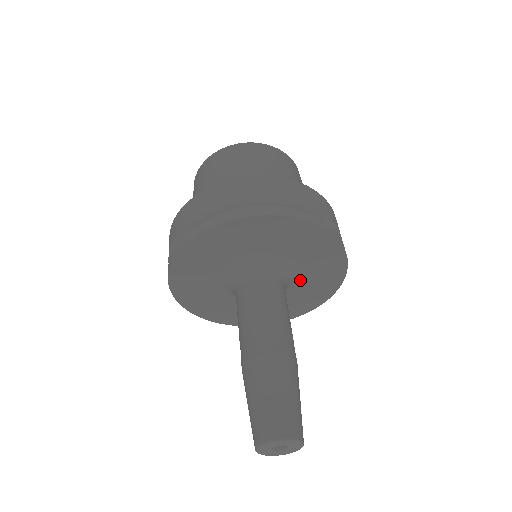
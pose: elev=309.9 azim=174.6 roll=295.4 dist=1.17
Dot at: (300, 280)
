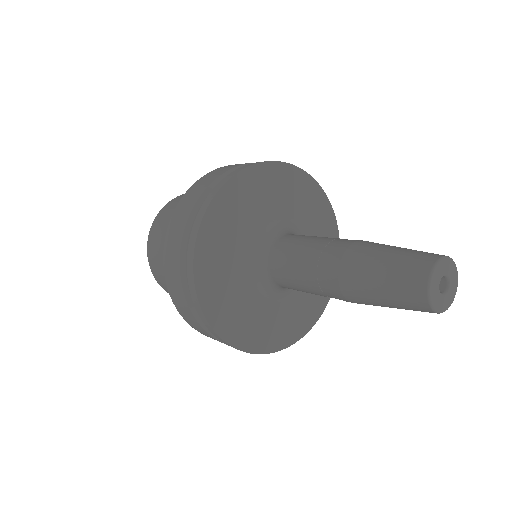
Dot at: (304, 233)
